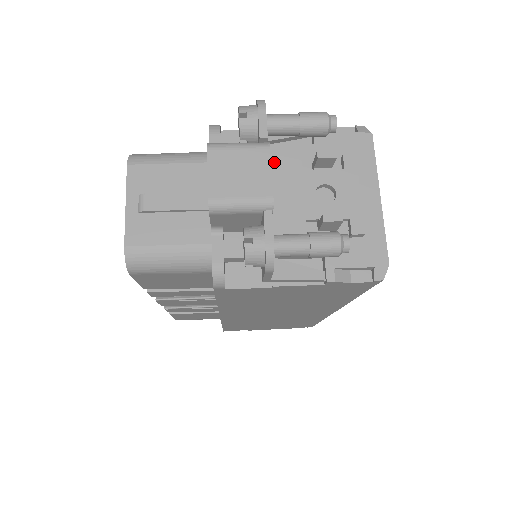
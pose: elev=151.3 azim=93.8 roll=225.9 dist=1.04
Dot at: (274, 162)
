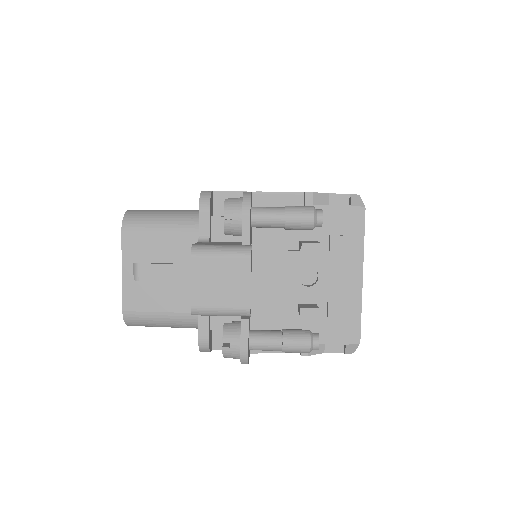
Dot at: (261, 241)
